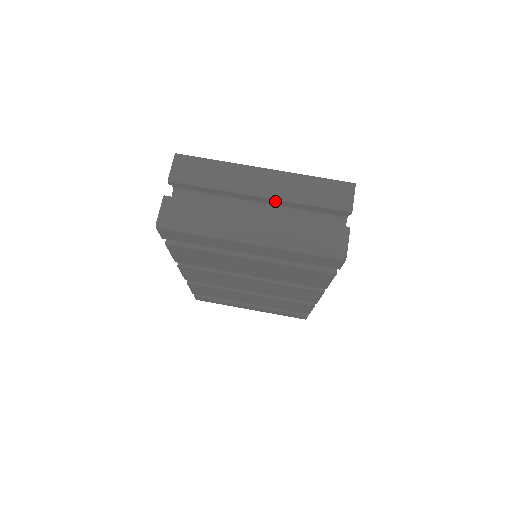
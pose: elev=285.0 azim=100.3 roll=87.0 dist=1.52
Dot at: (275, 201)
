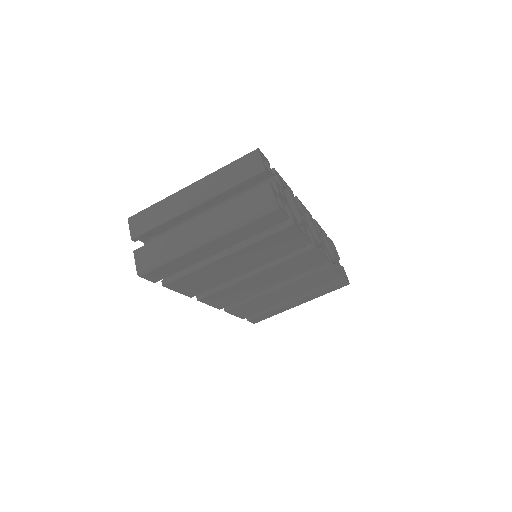
Dot at: (209, 202)
